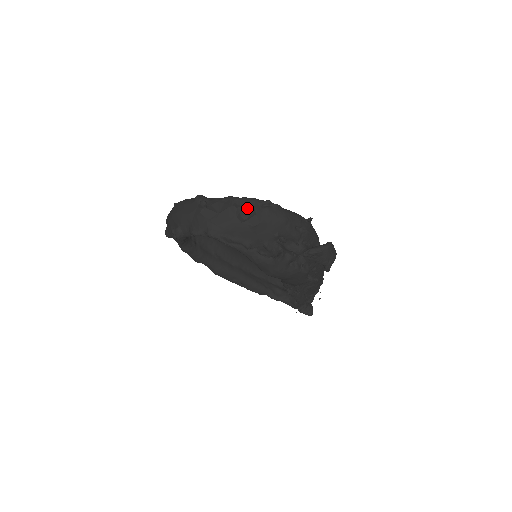
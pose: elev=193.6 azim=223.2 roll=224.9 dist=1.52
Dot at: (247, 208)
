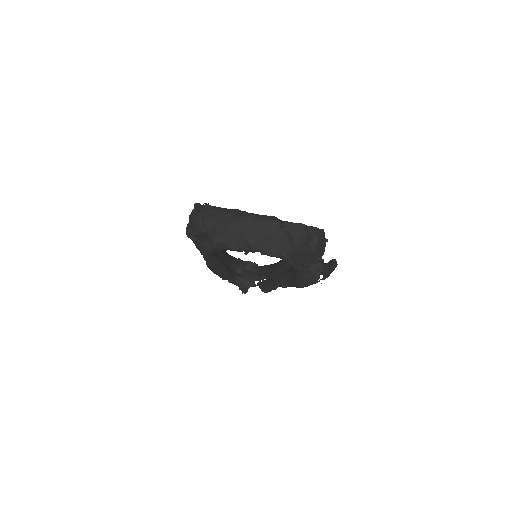
Dot at: (312, 236)
